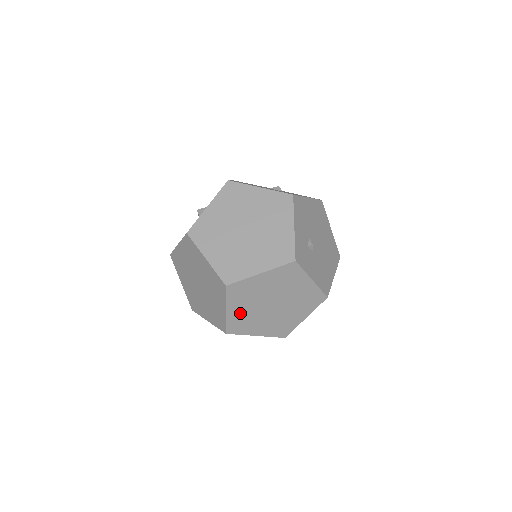
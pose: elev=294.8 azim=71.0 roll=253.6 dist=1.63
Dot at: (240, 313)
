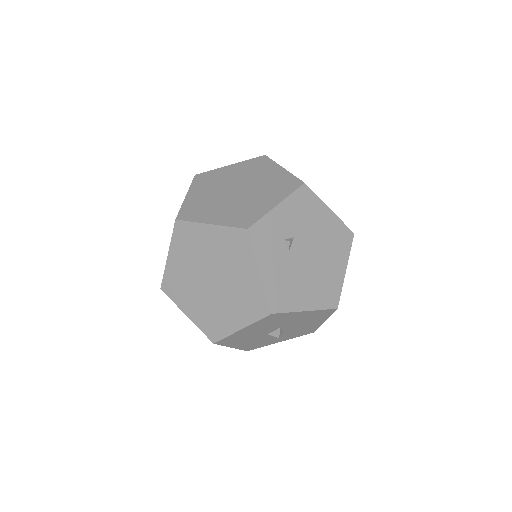
Dot at: (179, 269)
